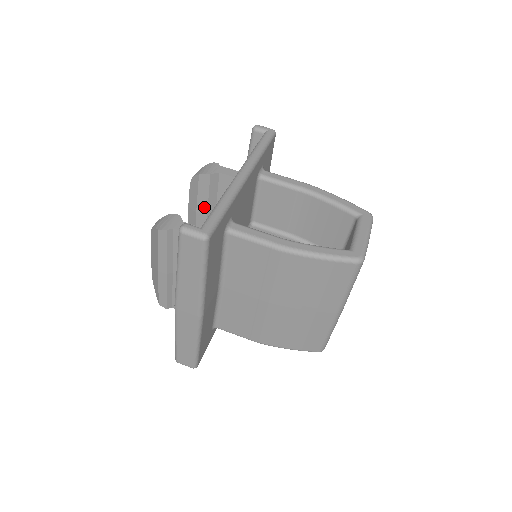
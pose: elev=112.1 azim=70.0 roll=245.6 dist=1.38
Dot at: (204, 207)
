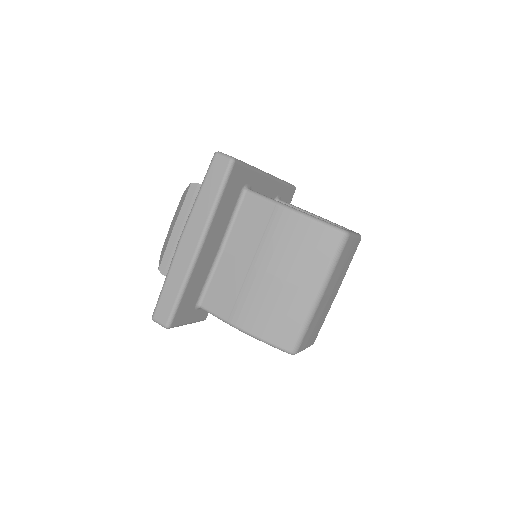
Dot at: occluded
